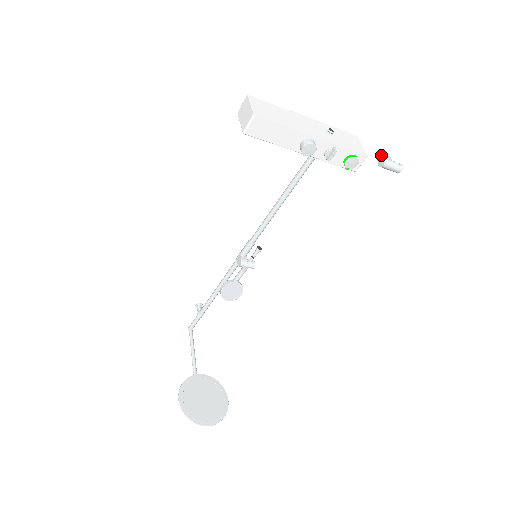
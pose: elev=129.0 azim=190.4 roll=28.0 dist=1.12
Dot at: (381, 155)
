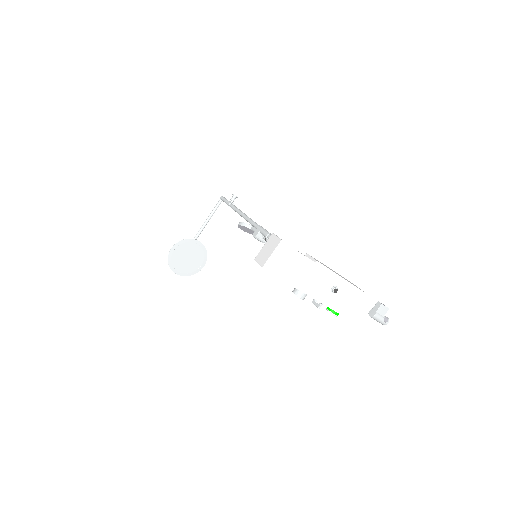
Dot at: (378, 309)
